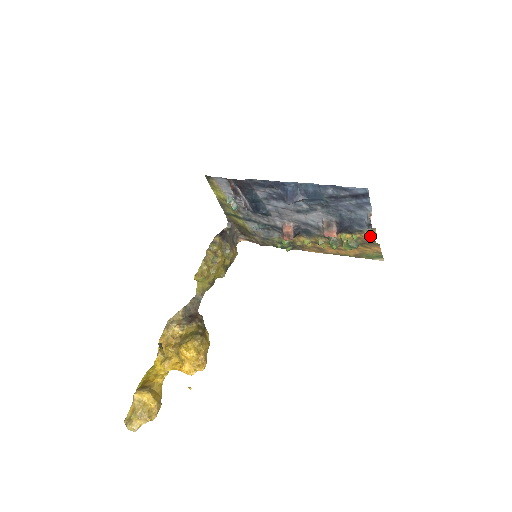
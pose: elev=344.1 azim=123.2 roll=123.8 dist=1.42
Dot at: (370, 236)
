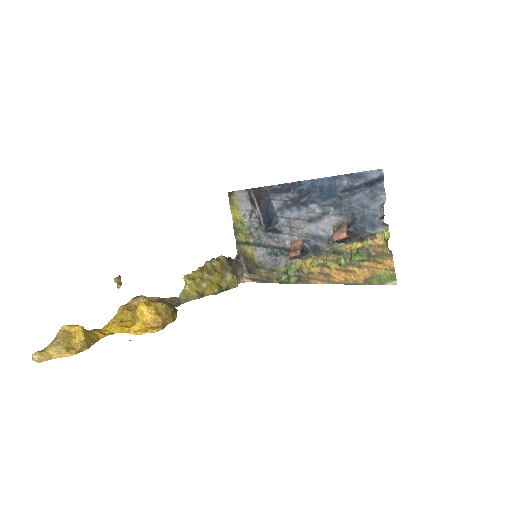
Dot at: (382, 240)
